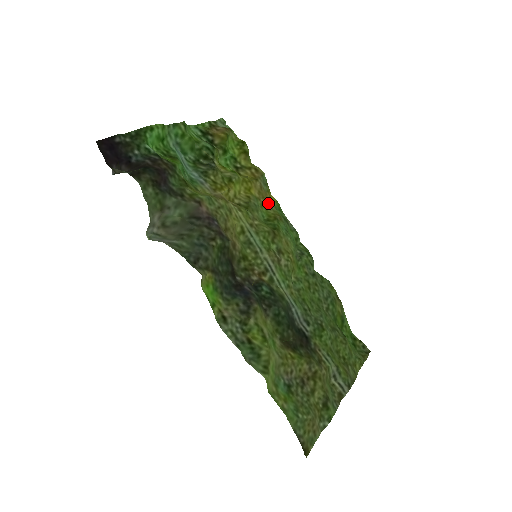
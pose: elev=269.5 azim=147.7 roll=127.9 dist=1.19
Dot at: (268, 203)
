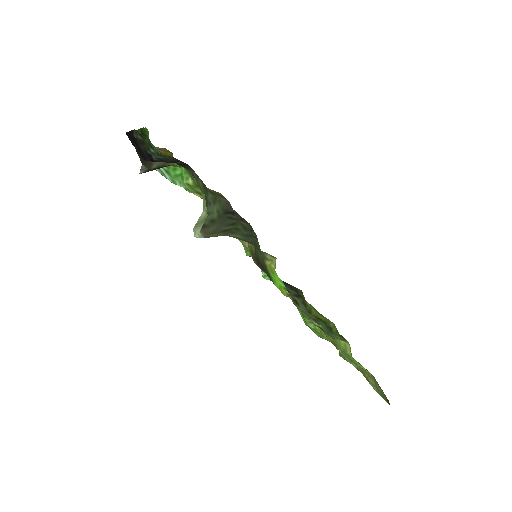
Dot at: occluded
